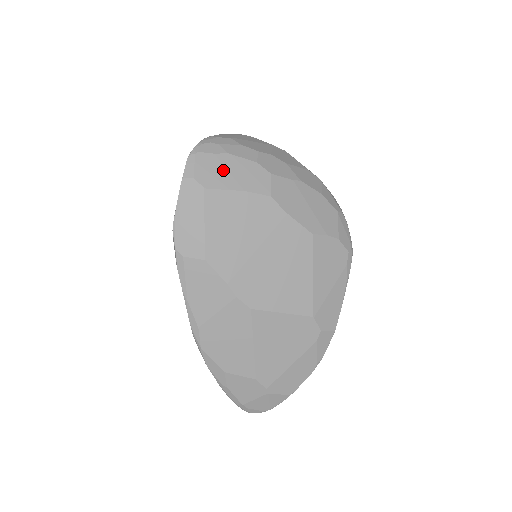
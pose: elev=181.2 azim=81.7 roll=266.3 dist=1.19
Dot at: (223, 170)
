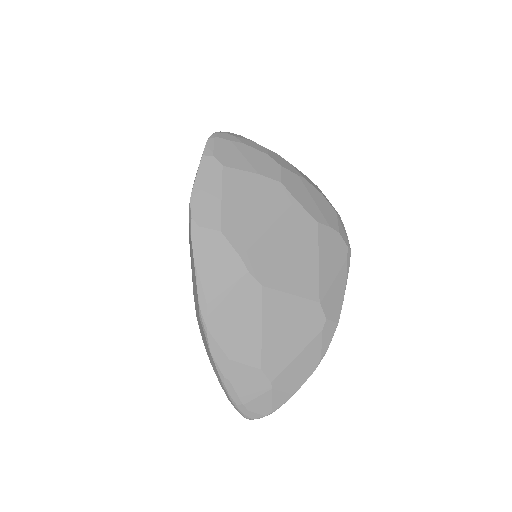
Dot at: (239, 155)
